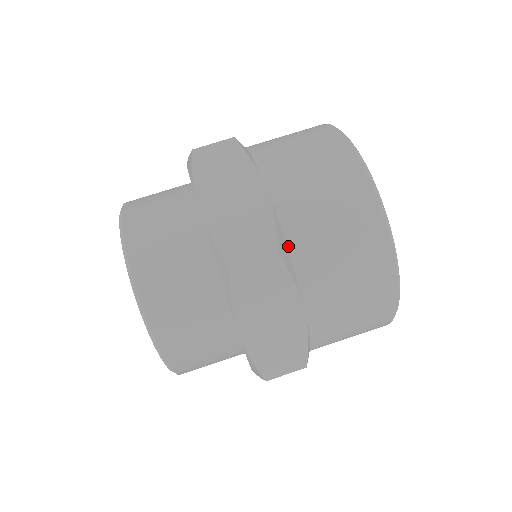
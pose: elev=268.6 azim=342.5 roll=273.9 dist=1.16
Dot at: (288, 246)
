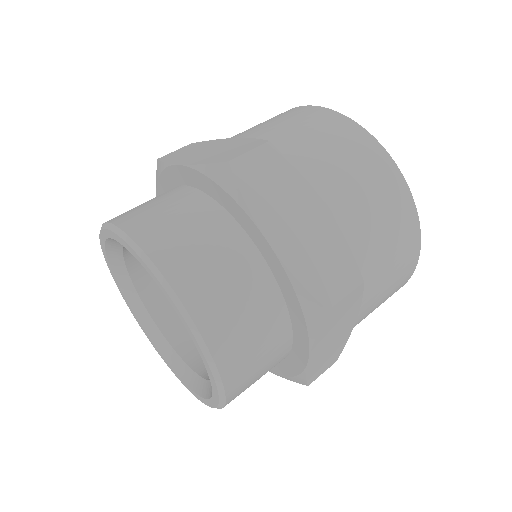
Dot at: occluded
